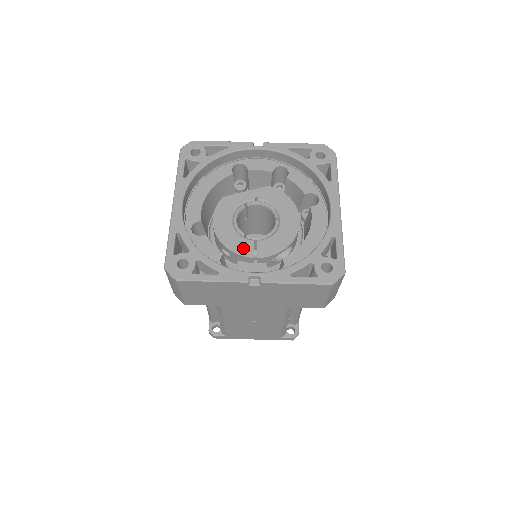
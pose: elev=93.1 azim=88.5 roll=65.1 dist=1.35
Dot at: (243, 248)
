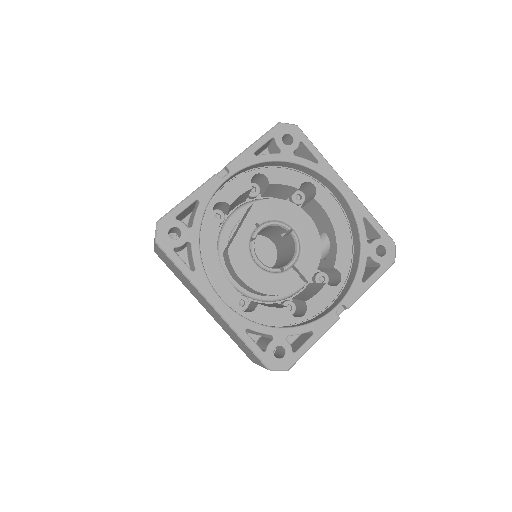
Dot at: (290, 283)
